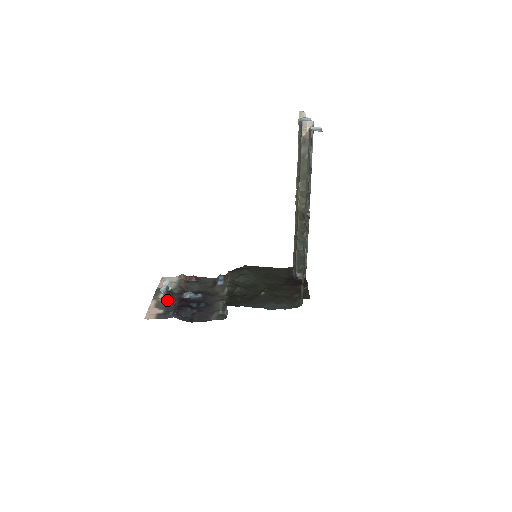
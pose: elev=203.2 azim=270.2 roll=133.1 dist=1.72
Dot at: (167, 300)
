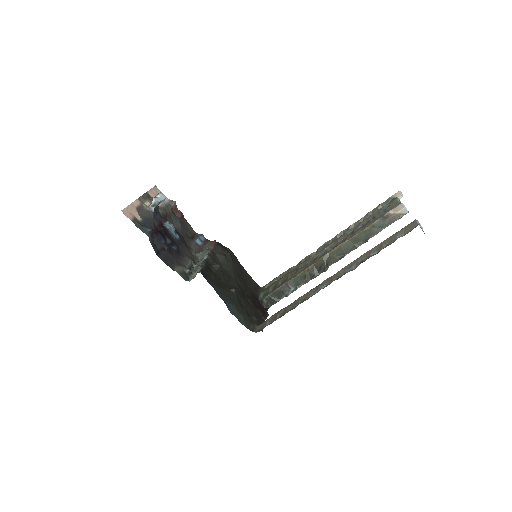
Dot at: (150, 213)
